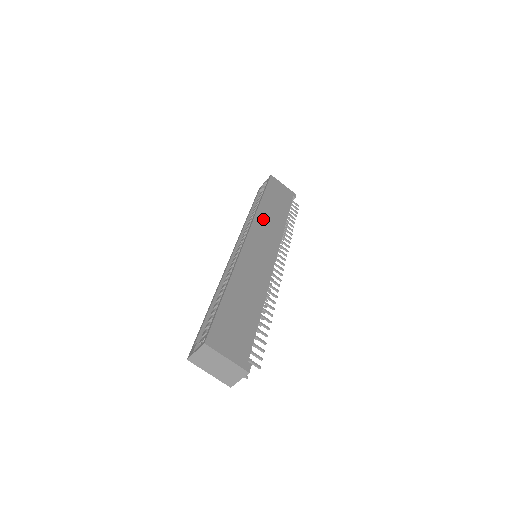
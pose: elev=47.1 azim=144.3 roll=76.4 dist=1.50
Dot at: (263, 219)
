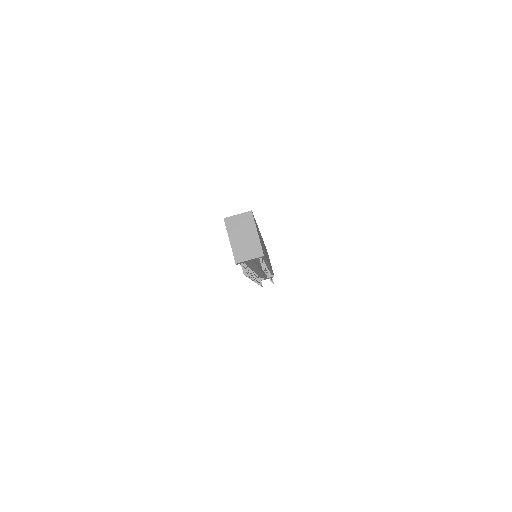
Dot at: occluded
